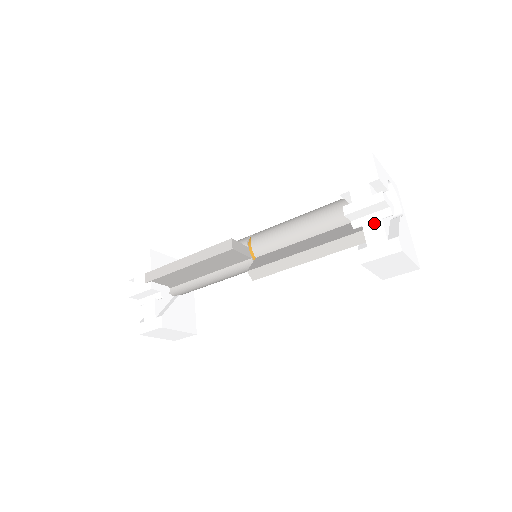
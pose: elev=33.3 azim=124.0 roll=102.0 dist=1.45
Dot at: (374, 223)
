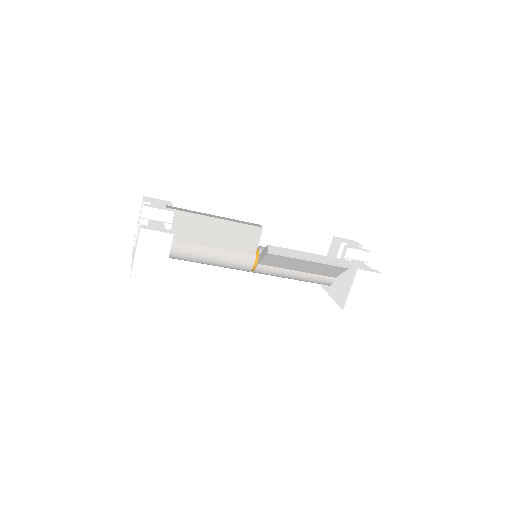
Dot at: (360, 262)
